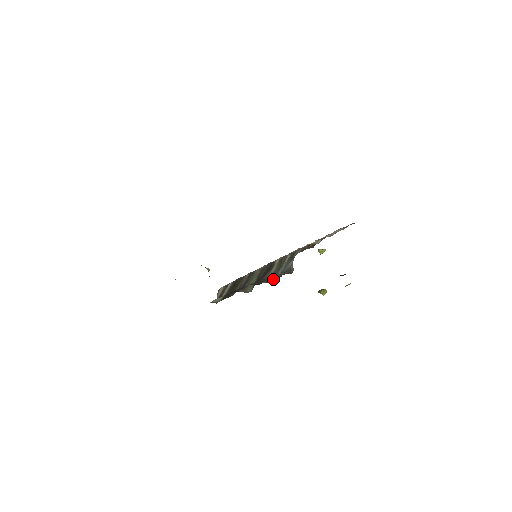
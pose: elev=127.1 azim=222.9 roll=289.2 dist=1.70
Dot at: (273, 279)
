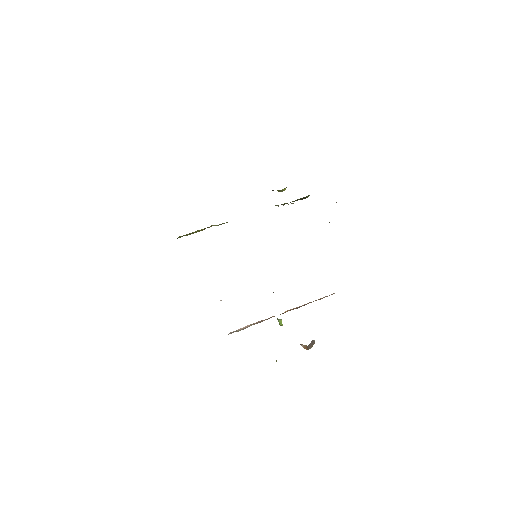
Dot at: occluded
